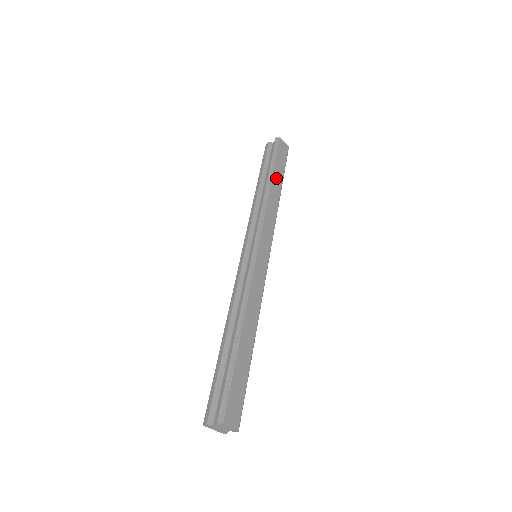
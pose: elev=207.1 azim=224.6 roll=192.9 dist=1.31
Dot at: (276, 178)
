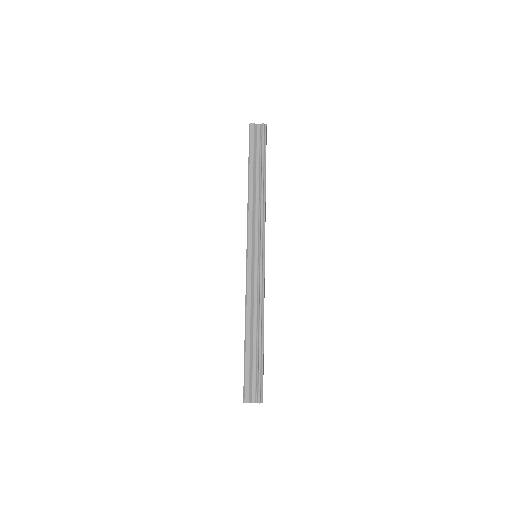
Dot at: occluded
